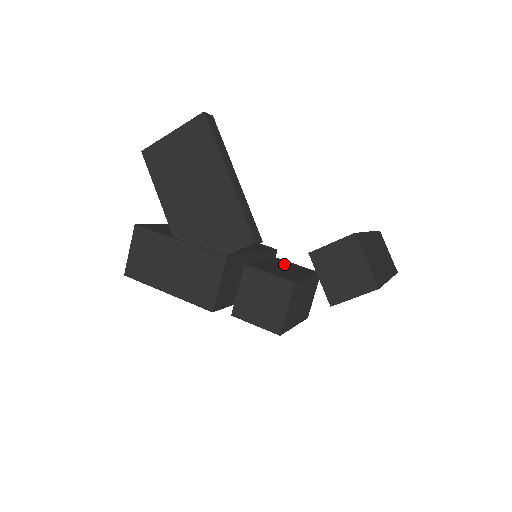
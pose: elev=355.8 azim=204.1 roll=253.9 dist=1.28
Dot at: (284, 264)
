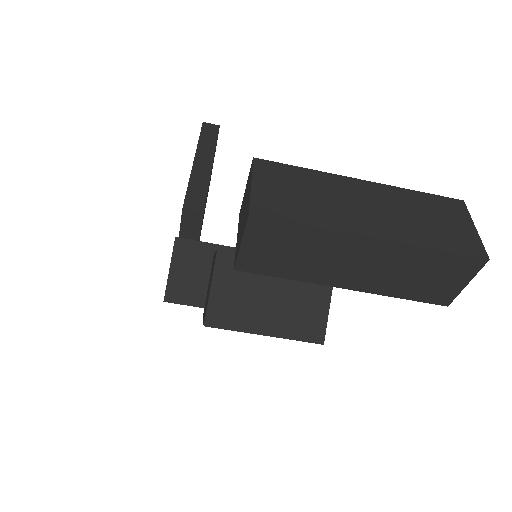
Dot at: occluded
